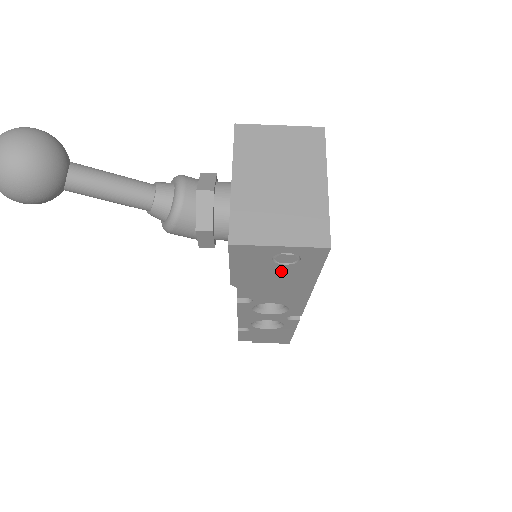
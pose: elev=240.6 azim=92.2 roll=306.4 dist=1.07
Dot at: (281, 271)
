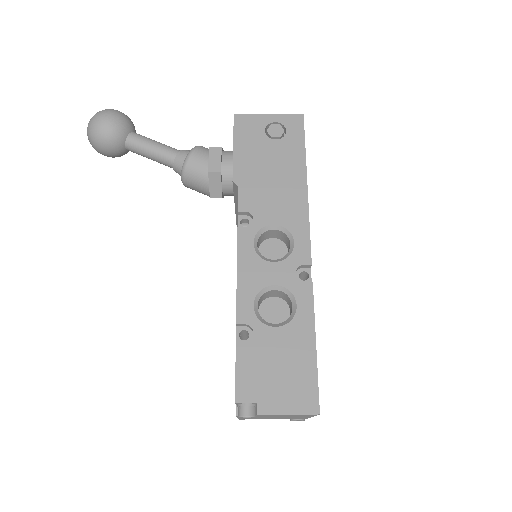
Dot at: (274, 151)
